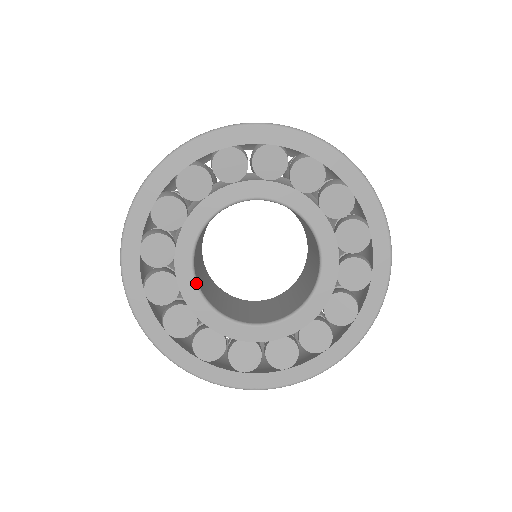
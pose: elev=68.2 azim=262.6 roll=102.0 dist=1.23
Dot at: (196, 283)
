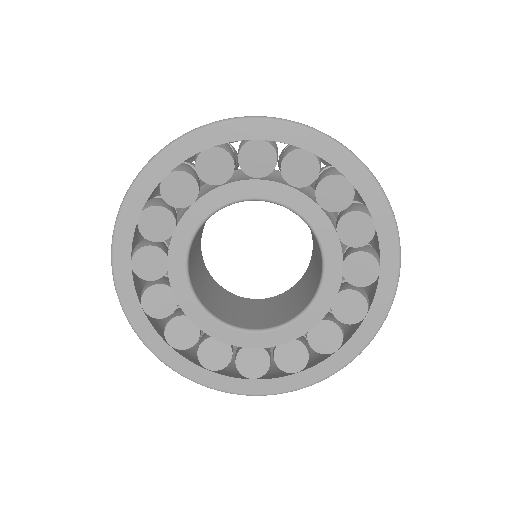
Dot at: (193, 293)
